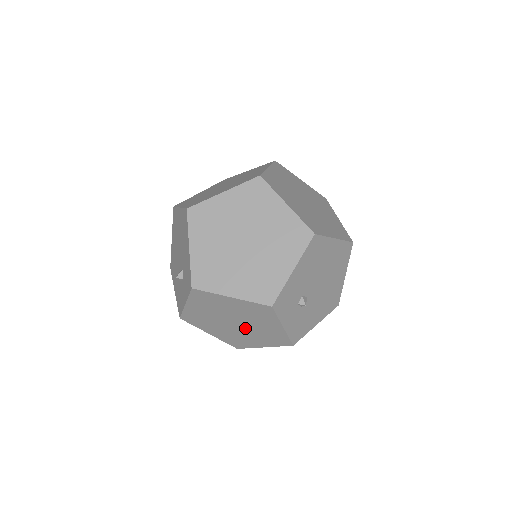
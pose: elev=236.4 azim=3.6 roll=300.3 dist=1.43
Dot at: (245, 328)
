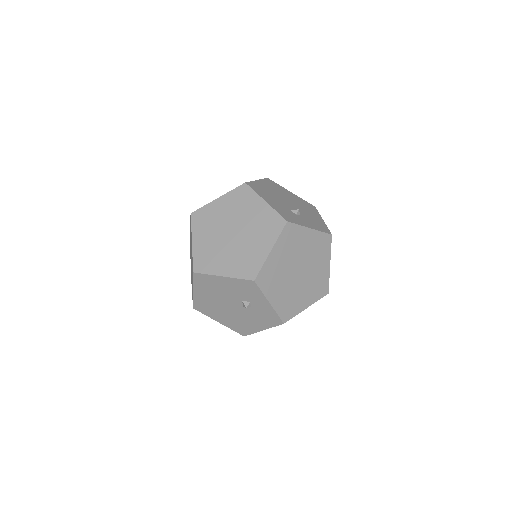
Dot at: (306, 265)
